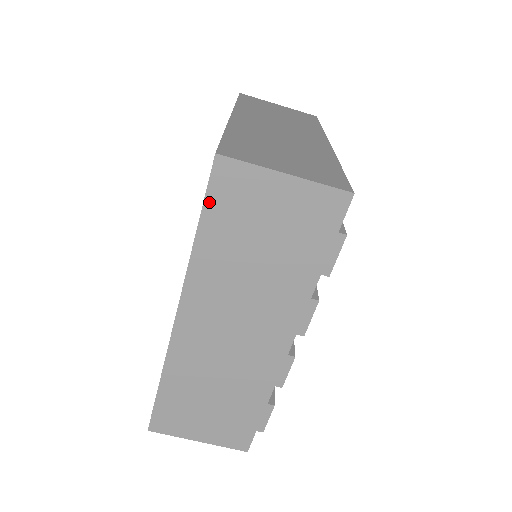
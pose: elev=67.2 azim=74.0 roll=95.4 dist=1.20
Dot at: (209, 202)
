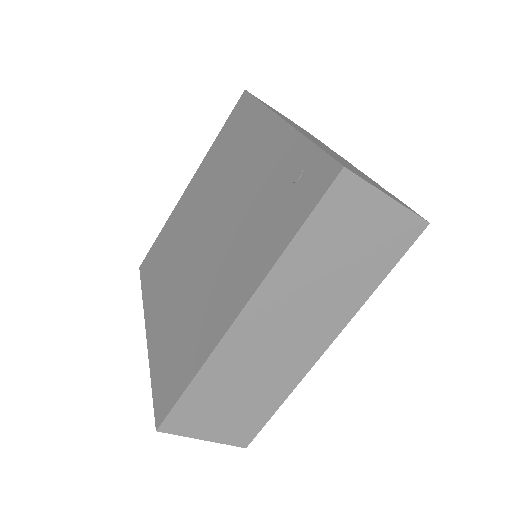
Dot at: occluded
